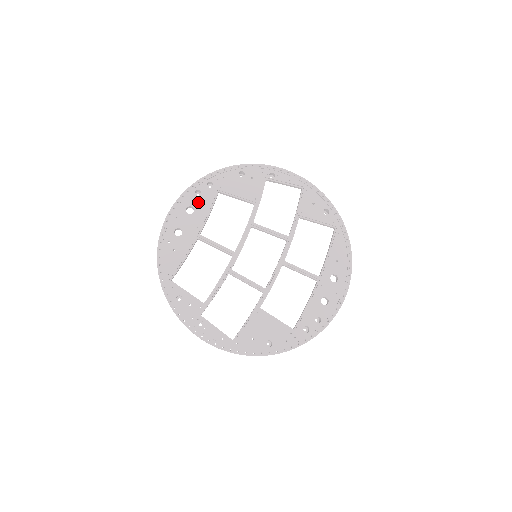
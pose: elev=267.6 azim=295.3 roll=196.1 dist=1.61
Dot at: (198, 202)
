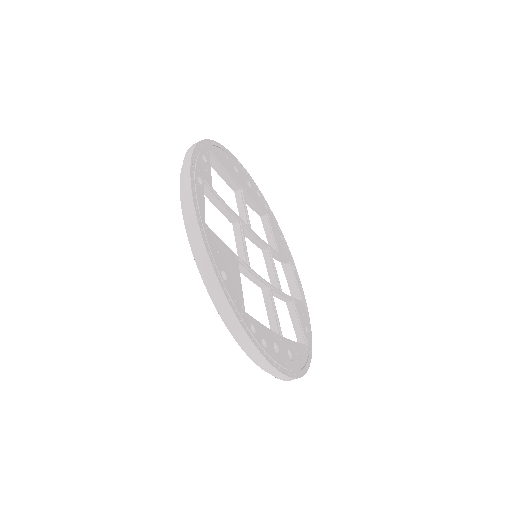
Dot at: (255, 193)
